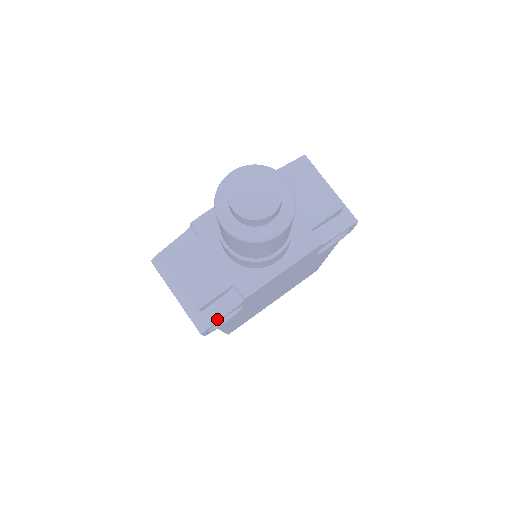
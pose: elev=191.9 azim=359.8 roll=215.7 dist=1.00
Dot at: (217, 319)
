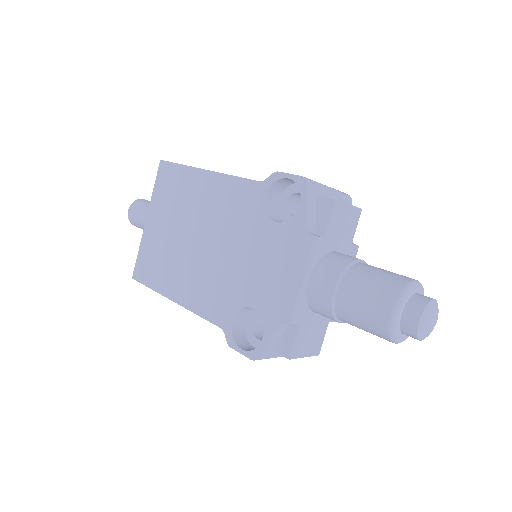
Dot at: occluded
